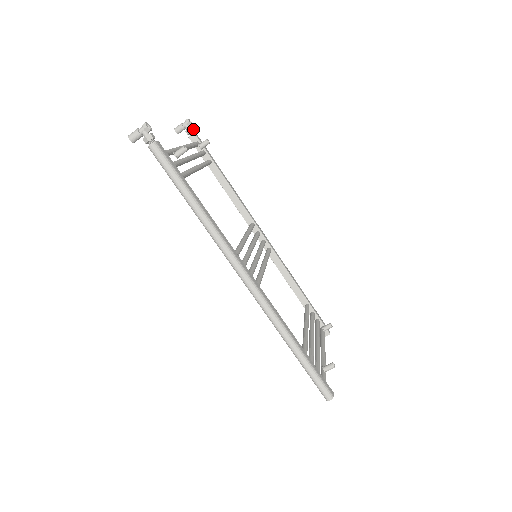
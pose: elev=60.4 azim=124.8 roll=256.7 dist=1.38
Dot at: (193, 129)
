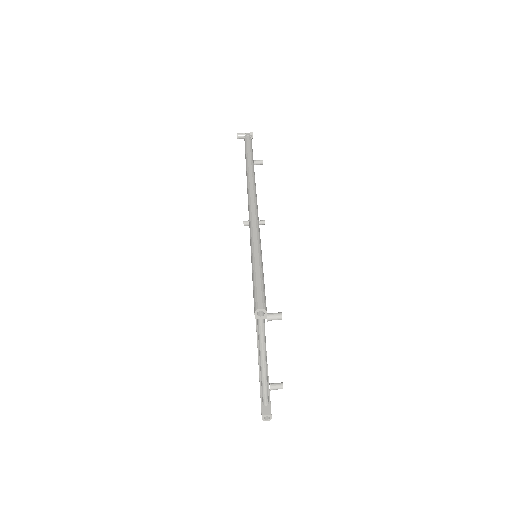
Dot at: occluded
